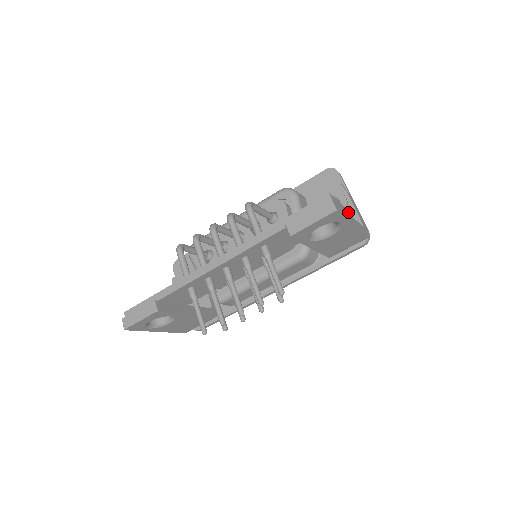
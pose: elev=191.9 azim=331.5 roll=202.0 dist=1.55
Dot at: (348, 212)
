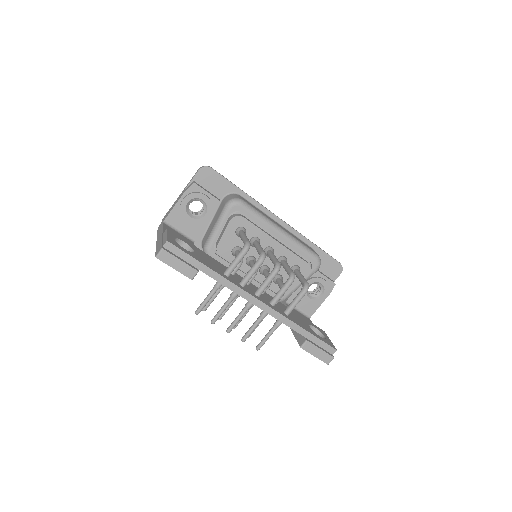
Dot at: (316, 303)
